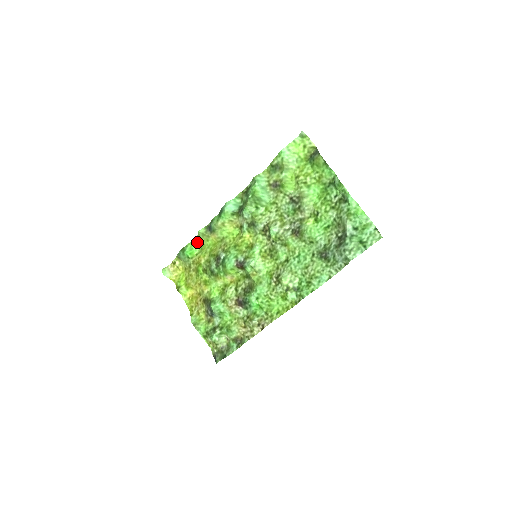
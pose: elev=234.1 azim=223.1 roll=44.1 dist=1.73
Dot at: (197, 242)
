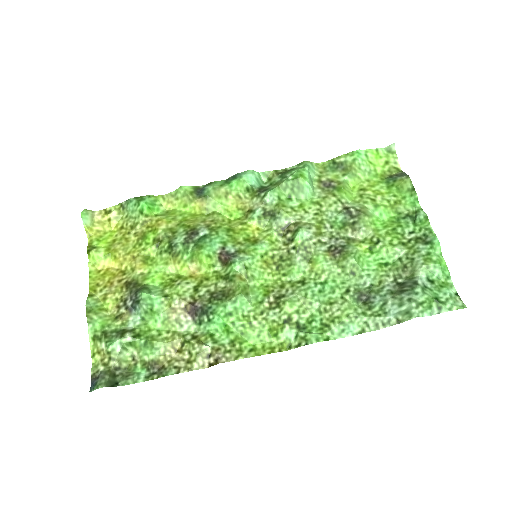
Dot at: (166, 201)
